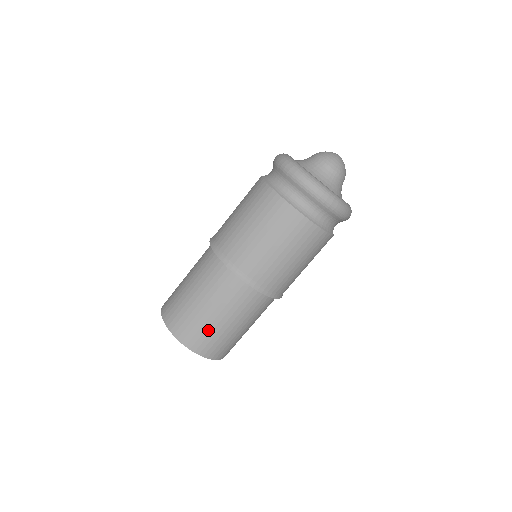
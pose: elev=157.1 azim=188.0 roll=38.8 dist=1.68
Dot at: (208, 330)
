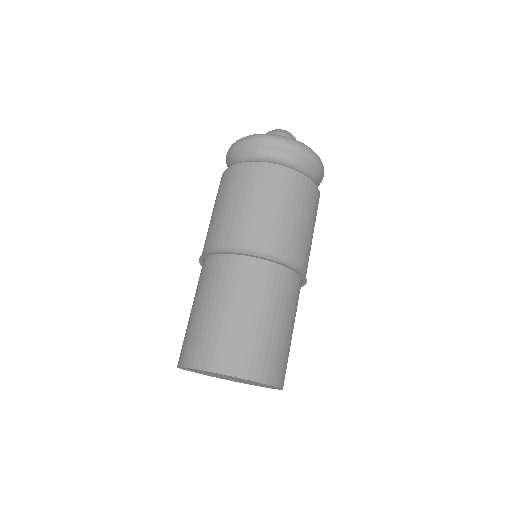
Dot at: (236, 336)
